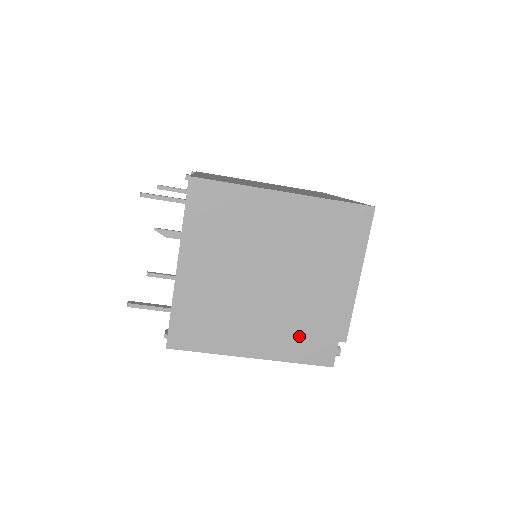
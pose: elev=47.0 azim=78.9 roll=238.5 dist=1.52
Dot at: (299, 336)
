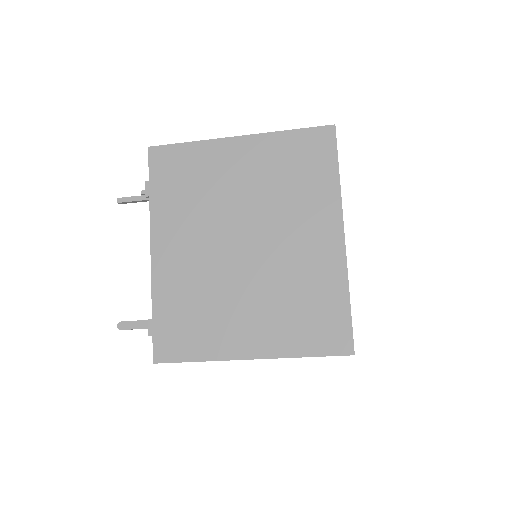
Dot at: occluded
